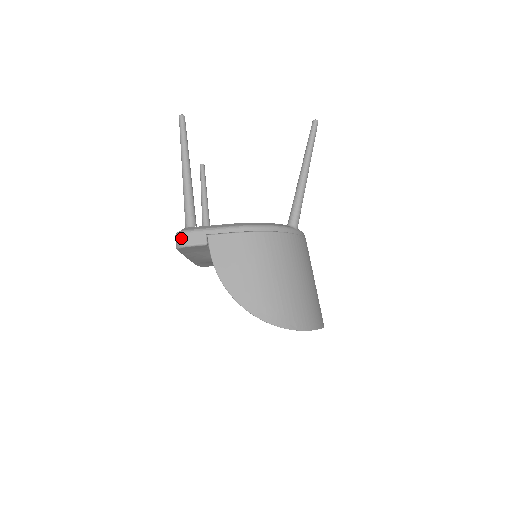
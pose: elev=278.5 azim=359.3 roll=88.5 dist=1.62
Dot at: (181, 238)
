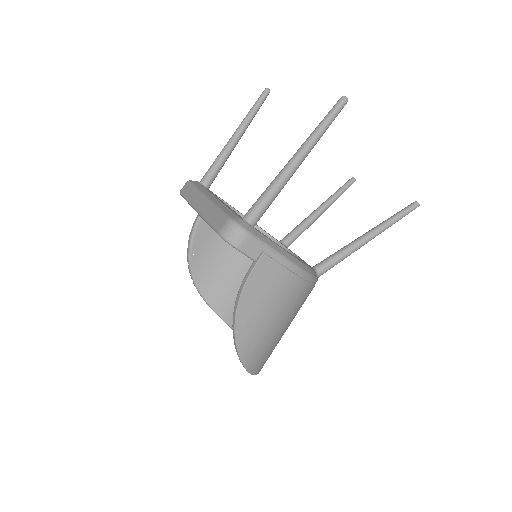
Dot at: (238, 235)
